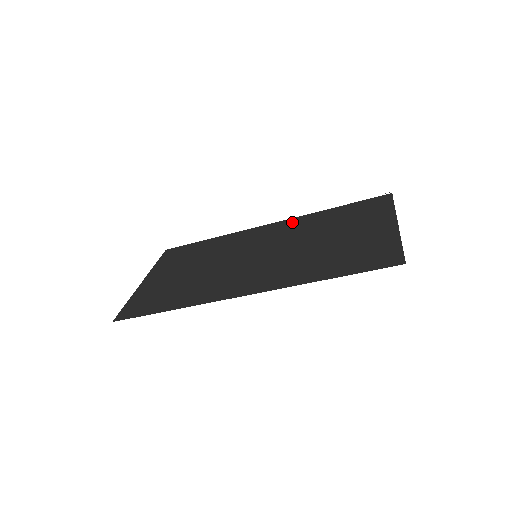
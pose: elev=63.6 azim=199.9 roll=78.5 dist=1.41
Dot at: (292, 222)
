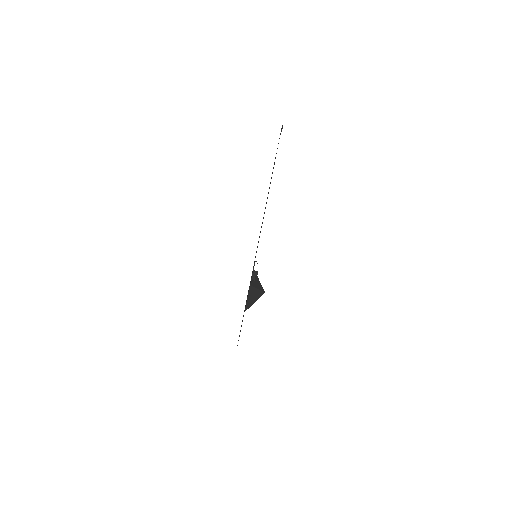
Dot at: occluded
